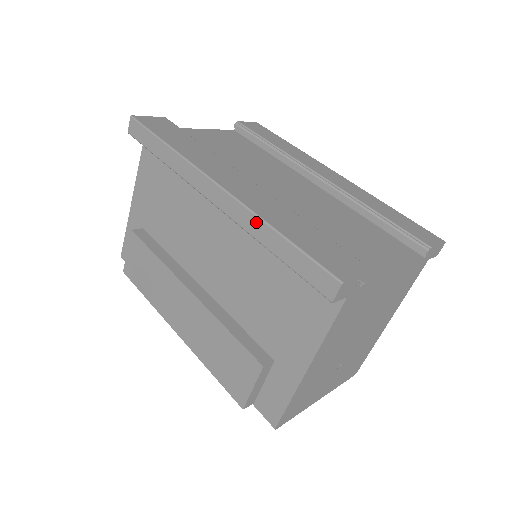
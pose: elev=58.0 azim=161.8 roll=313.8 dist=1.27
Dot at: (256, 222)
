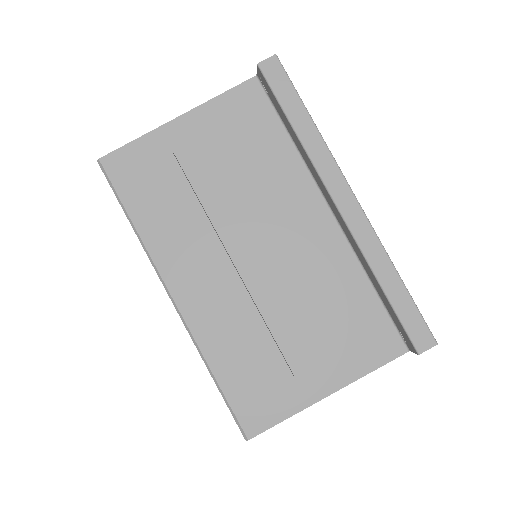
Dot at: (381, 255)
